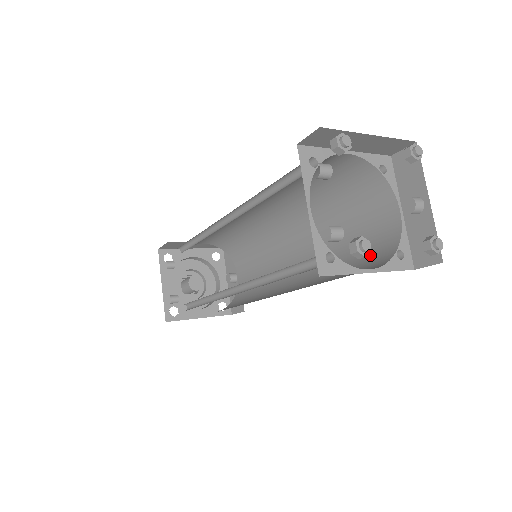
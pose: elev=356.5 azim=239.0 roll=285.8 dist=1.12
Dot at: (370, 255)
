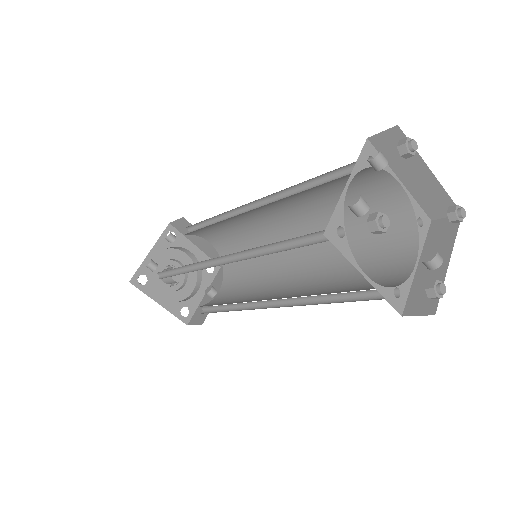
Dot at: (366, 288)
